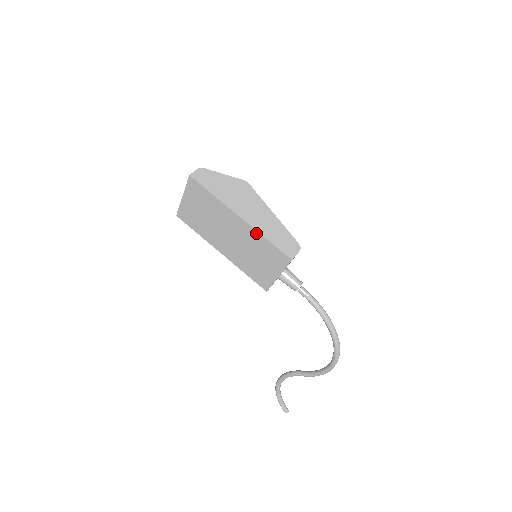
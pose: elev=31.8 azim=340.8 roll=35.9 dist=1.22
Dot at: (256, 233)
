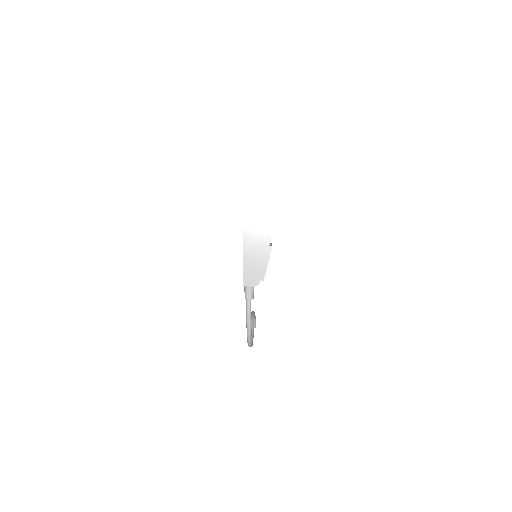
Dot at: (243, 252)
